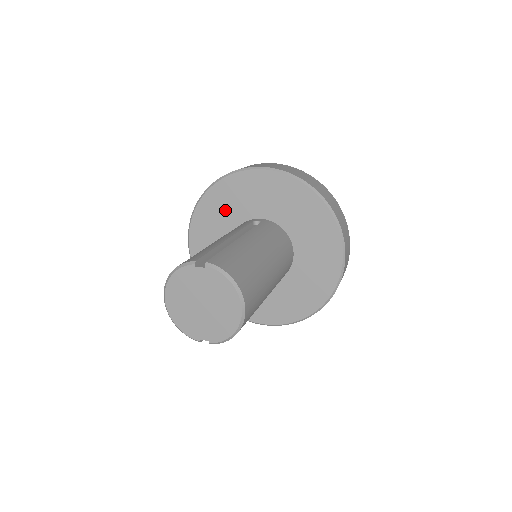
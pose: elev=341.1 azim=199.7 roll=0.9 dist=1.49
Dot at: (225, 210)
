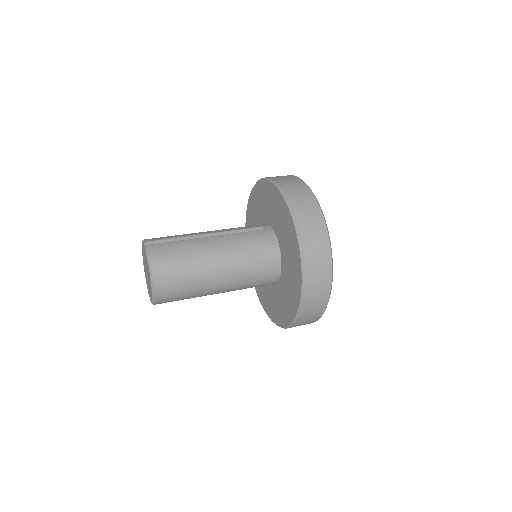
Dot at: (259, 207)
